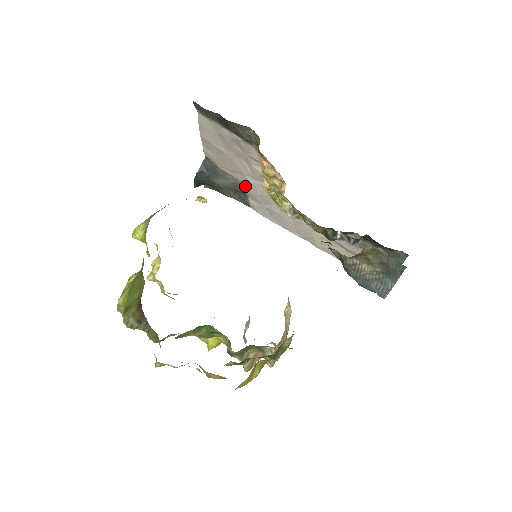
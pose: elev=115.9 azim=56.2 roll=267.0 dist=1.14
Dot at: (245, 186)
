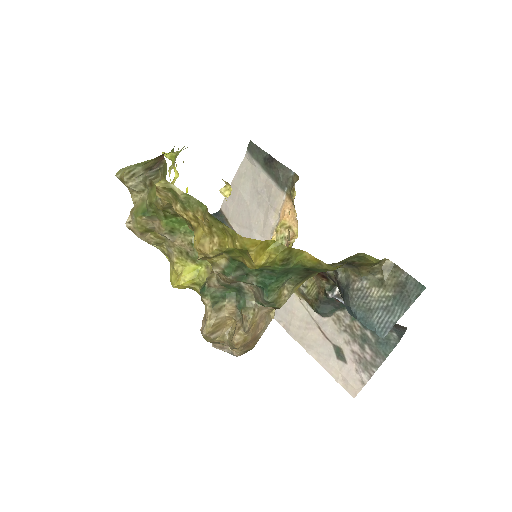
Dot at: occluded
